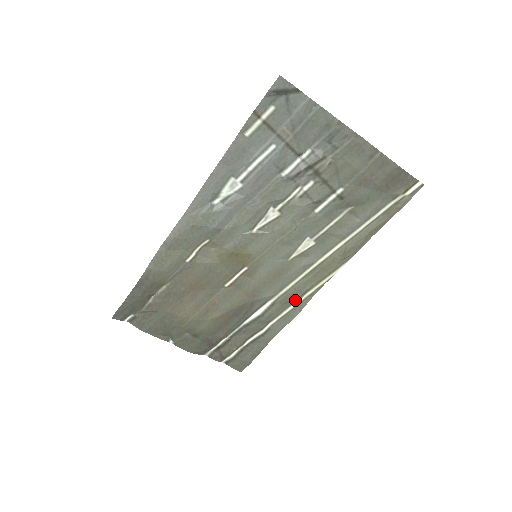
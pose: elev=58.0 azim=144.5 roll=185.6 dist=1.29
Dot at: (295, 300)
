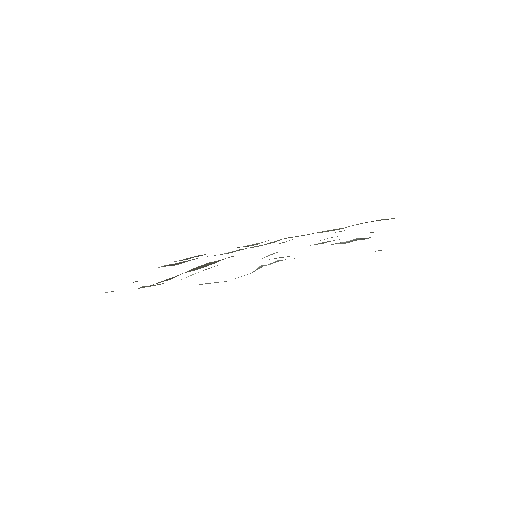
Dot at: occluded
